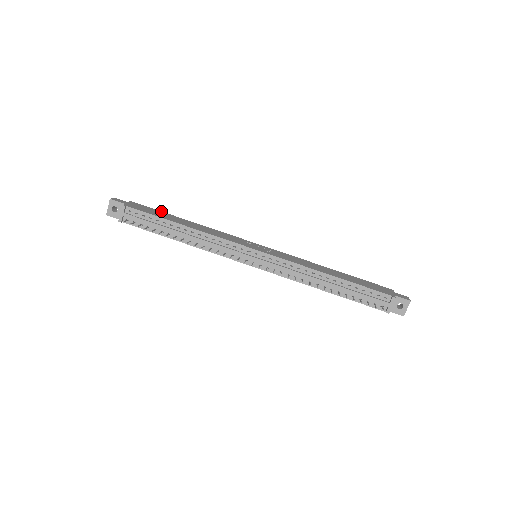
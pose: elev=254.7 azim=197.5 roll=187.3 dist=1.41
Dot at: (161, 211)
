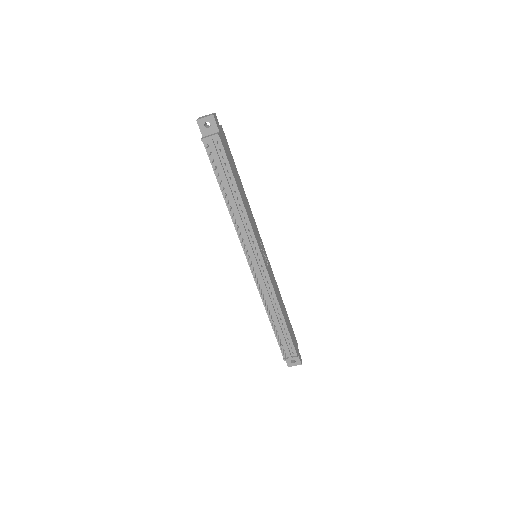
Dot at: occluded
